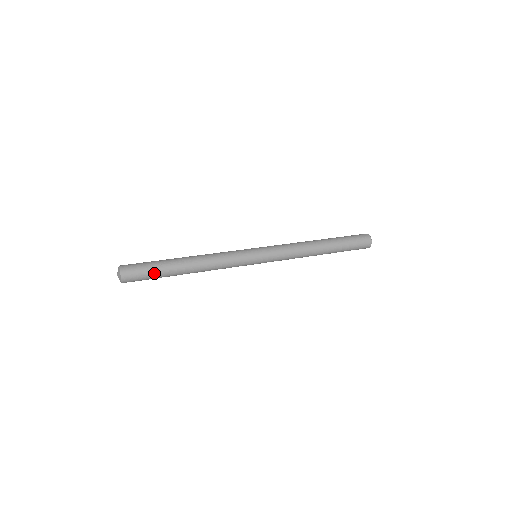
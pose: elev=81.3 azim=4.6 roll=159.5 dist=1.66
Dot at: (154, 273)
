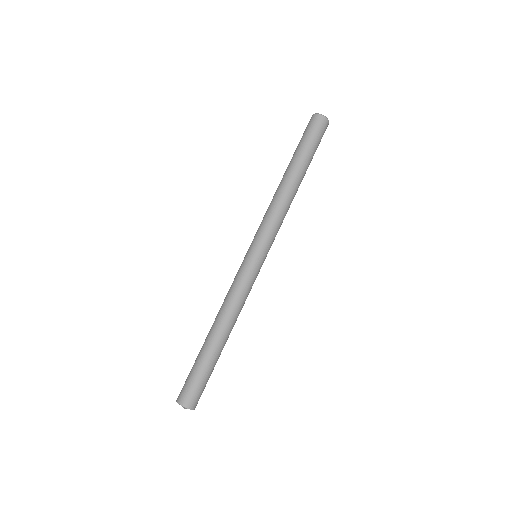
Dot at: (208, 375)
